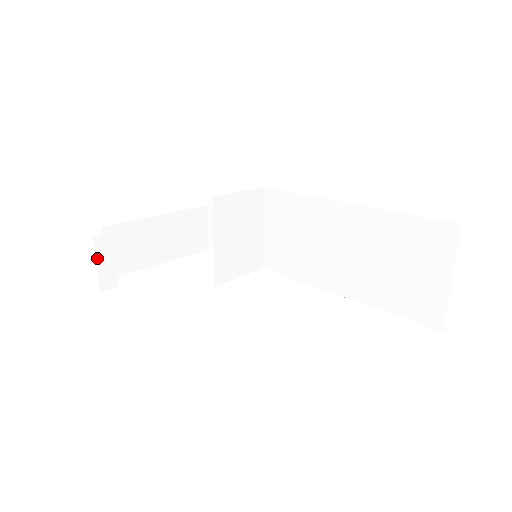
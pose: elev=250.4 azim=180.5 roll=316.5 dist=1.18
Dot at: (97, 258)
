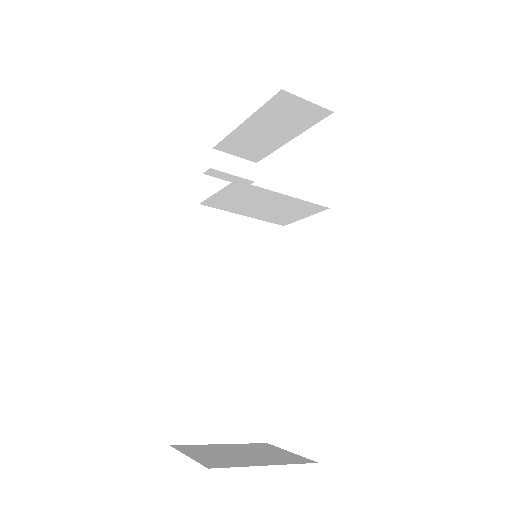
Dot at: (221, 178)
